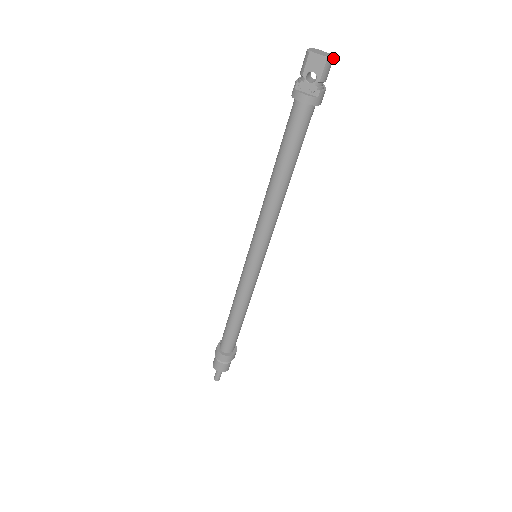
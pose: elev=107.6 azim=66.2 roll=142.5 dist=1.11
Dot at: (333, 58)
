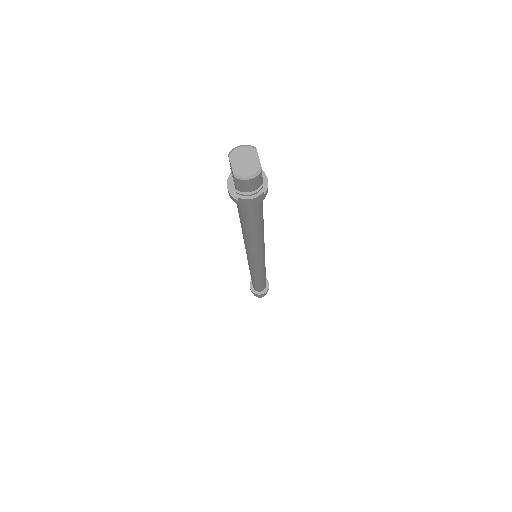
Dot at: (251, 178)
